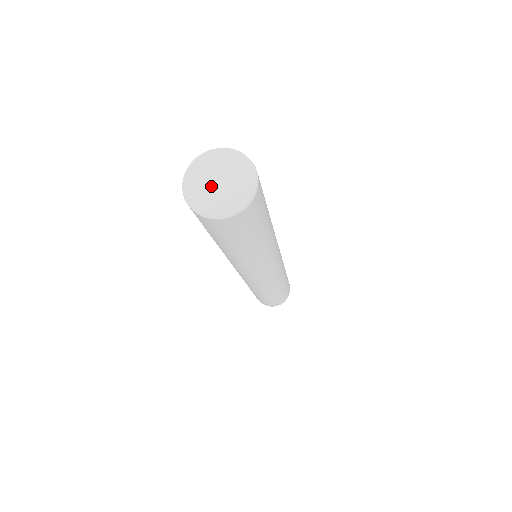
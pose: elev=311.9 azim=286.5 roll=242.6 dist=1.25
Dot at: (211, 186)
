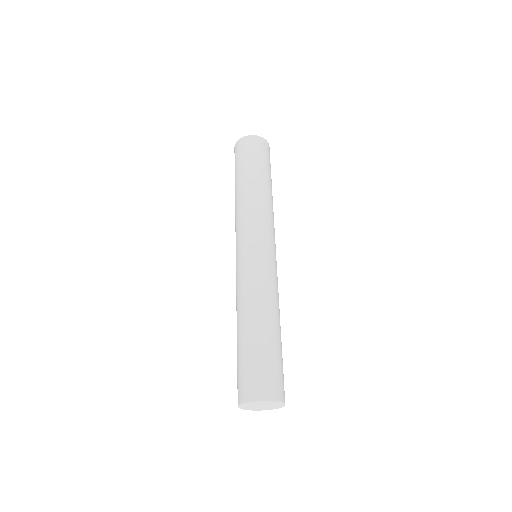
Dot at: (257, 408)
